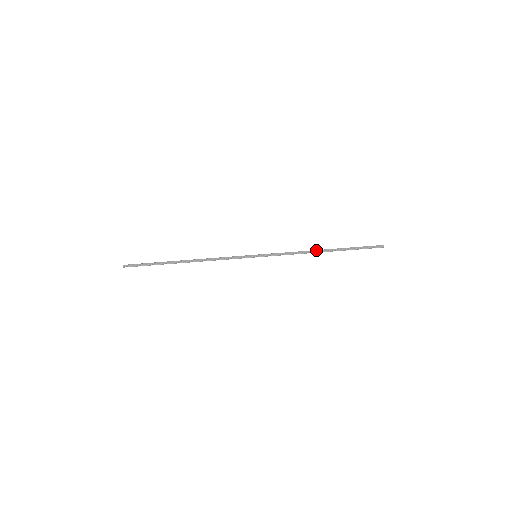
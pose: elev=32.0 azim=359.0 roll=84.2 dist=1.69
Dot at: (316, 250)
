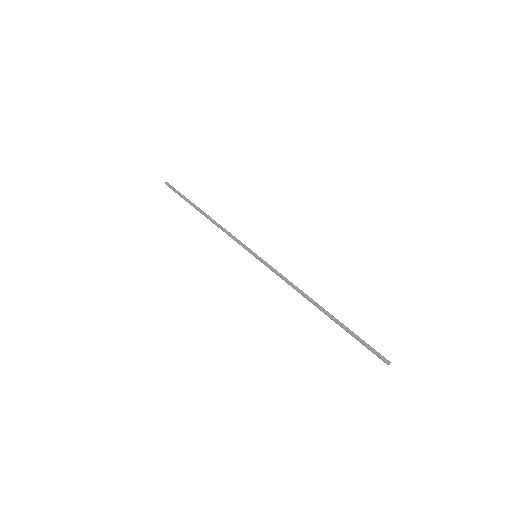
Dot at: (310, 300)
